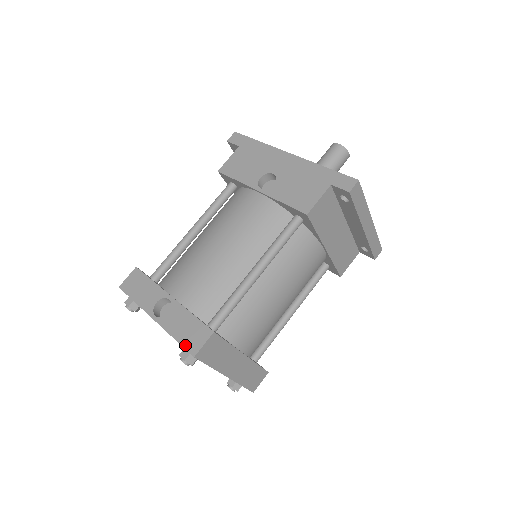
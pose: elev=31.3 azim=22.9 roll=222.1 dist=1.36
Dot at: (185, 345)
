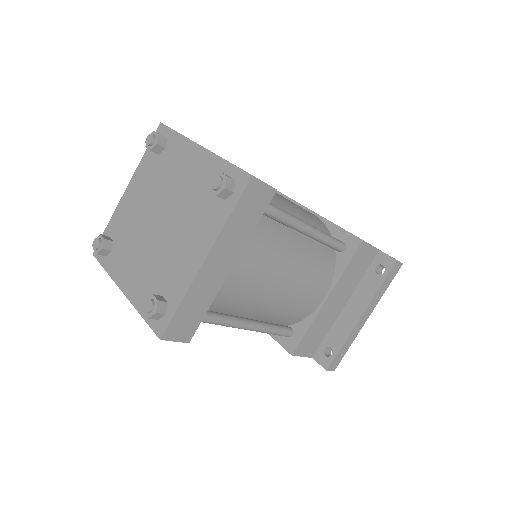
Dot at: occluded
